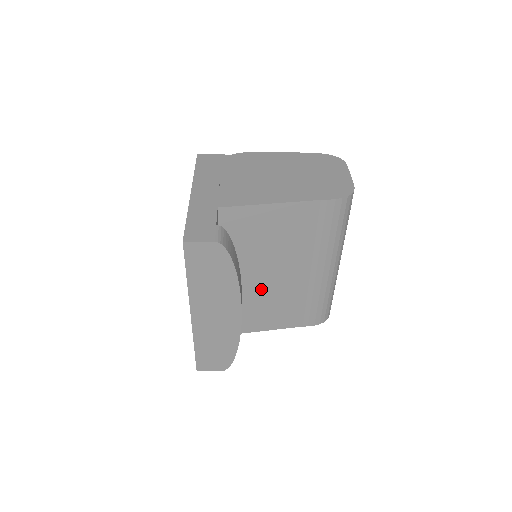
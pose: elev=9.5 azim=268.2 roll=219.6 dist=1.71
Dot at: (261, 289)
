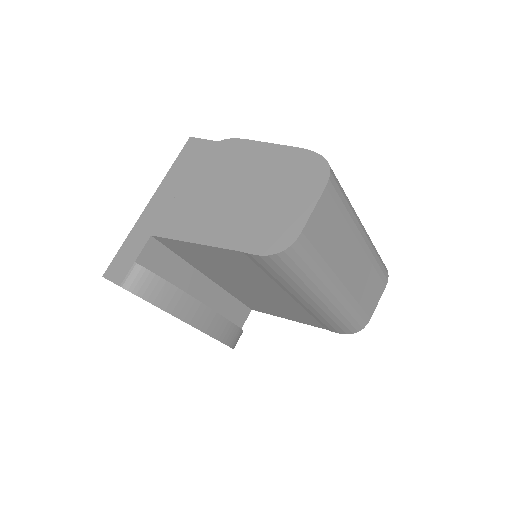
Dot at: (254, 294)
